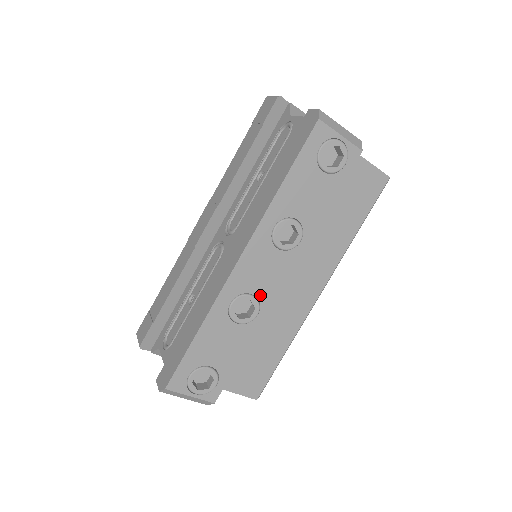
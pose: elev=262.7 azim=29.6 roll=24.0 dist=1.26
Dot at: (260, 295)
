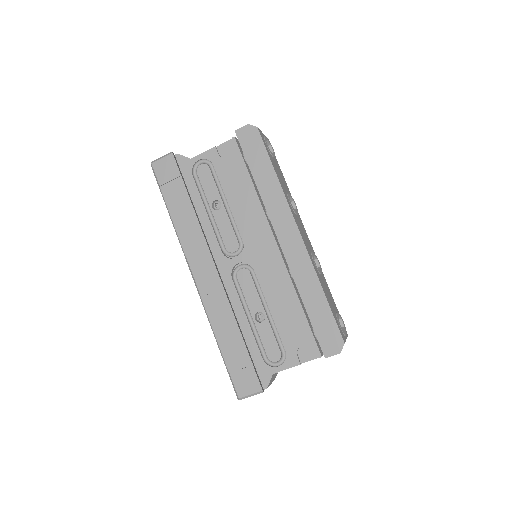
Dot at: (311, 250)
